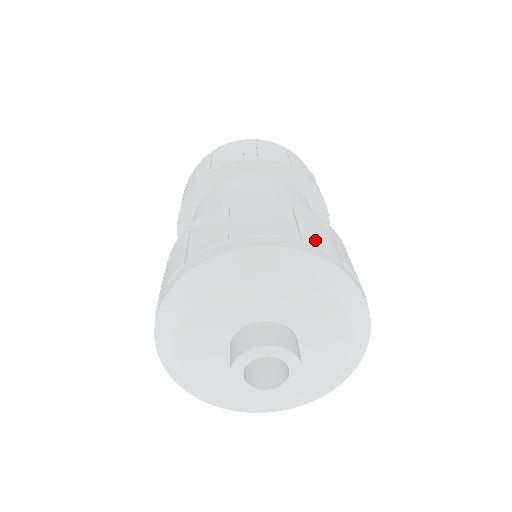
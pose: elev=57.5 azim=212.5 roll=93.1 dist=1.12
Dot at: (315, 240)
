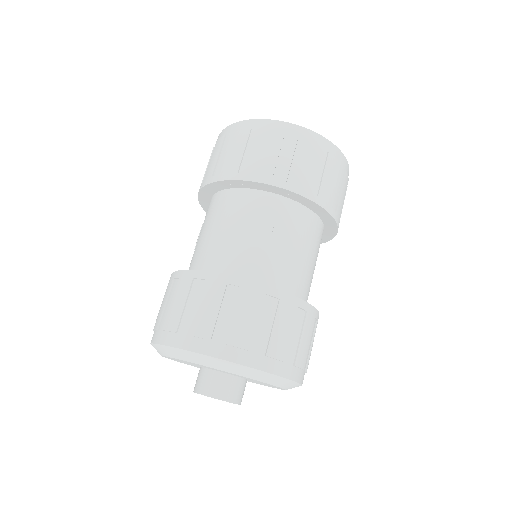
Dot at: (201, 331)
